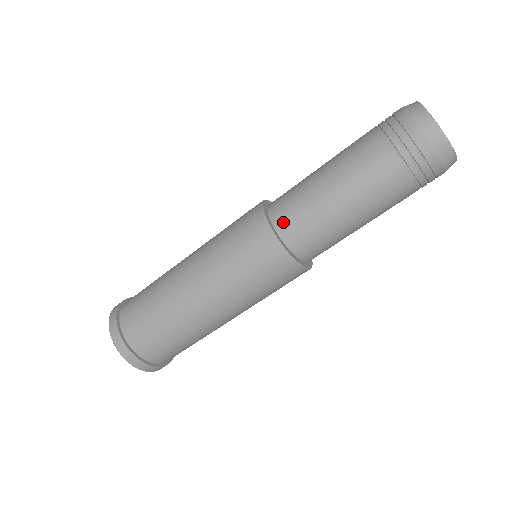
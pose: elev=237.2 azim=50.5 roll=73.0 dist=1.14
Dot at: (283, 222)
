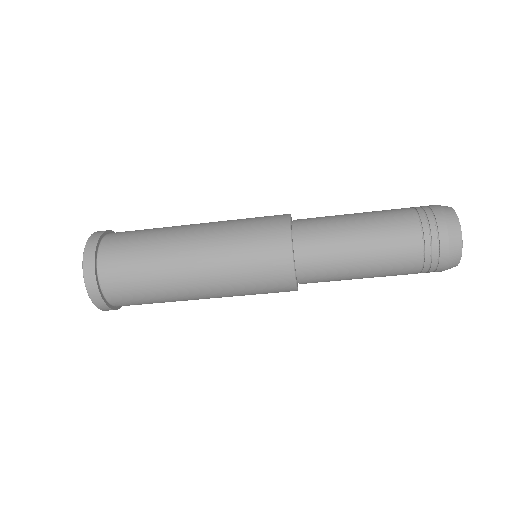
Dot at: (303, 232)
